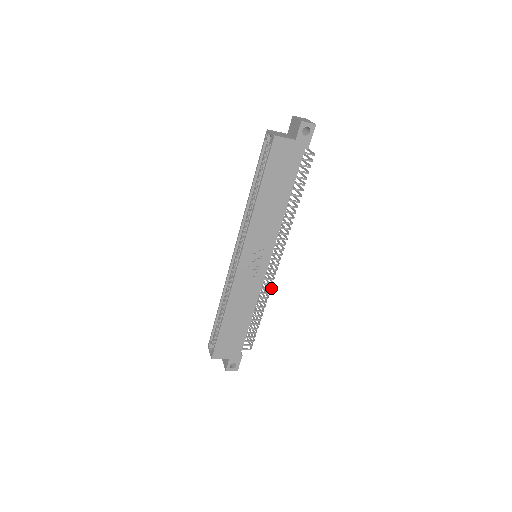
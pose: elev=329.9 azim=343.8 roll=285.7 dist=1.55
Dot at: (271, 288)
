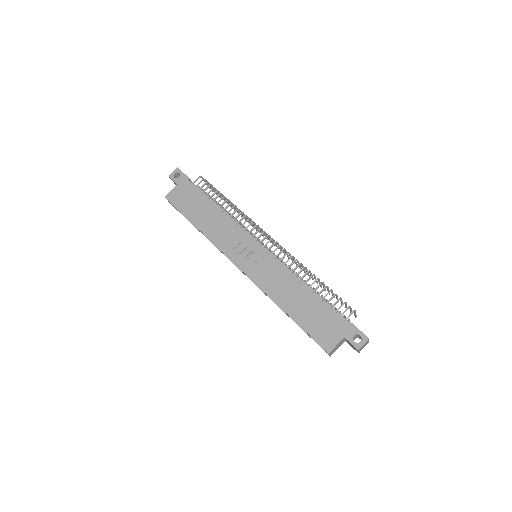
Dot at: (293, 257)
